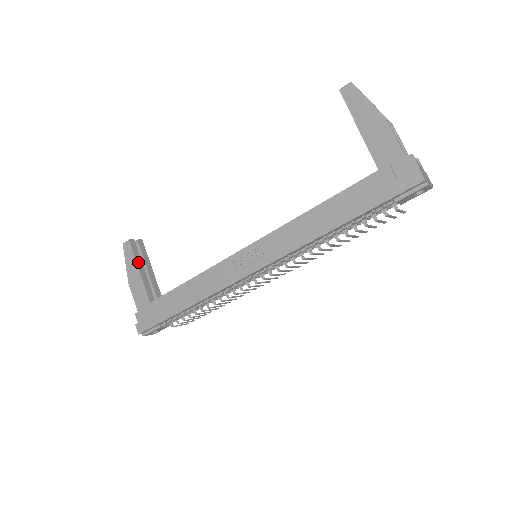
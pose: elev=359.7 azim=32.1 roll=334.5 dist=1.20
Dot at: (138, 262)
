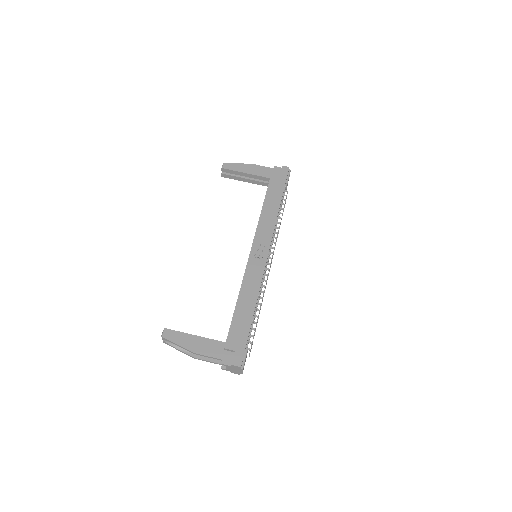
Dot at: (186, 334)
